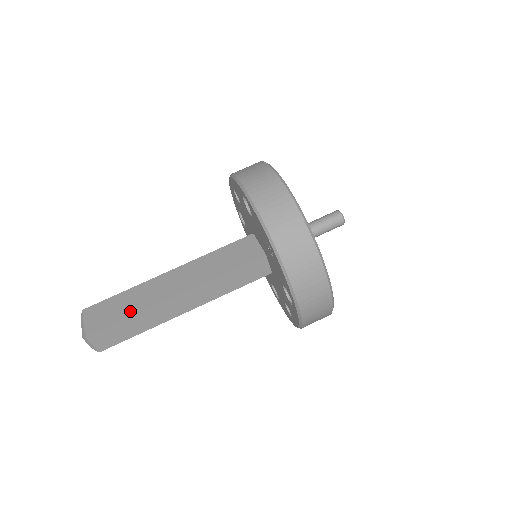
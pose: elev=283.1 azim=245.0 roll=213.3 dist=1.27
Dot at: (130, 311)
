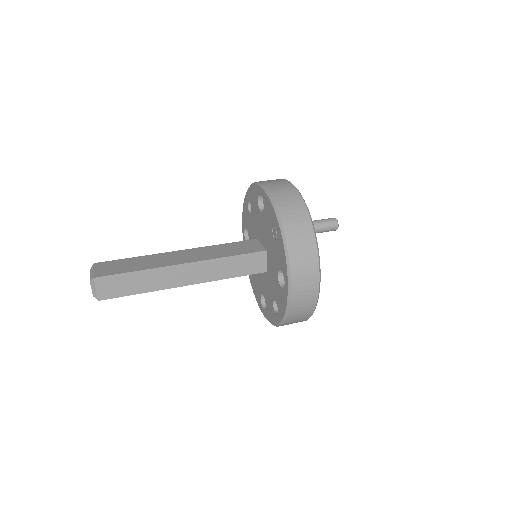
Dot at: (139, 267)
